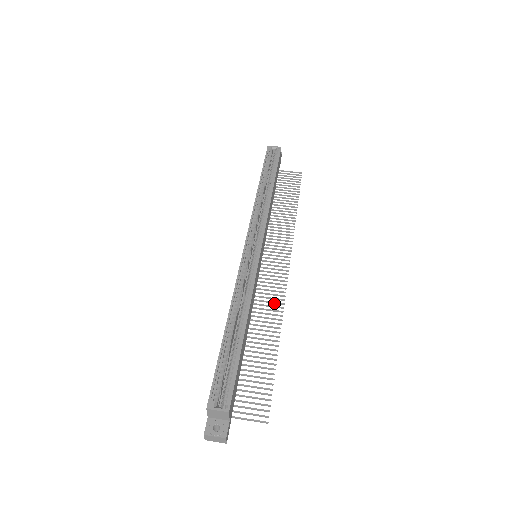
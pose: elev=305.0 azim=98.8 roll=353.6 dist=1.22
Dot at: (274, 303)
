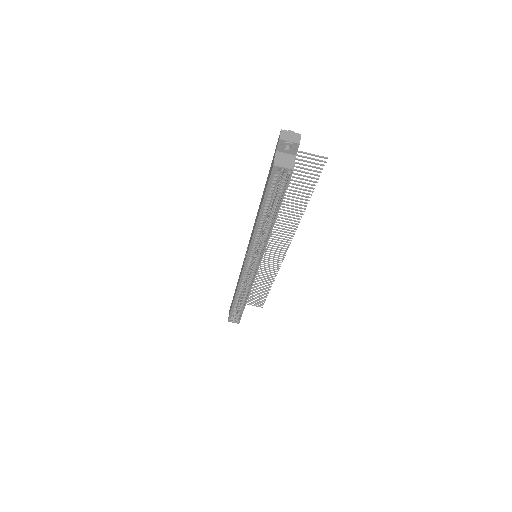
Dot at: (271, 268)
